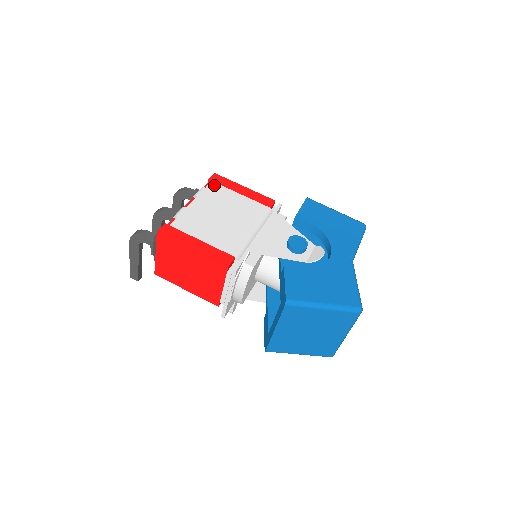
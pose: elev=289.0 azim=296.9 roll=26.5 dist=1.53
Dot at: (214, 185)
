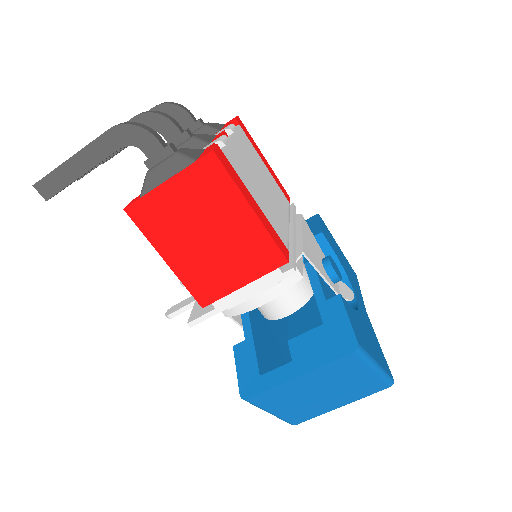
Dot at: (243, 132)
